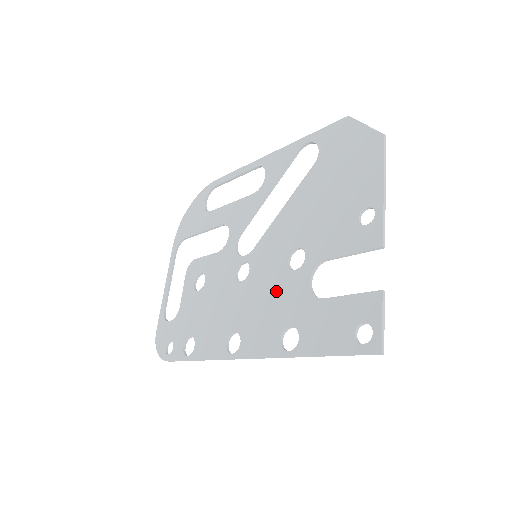
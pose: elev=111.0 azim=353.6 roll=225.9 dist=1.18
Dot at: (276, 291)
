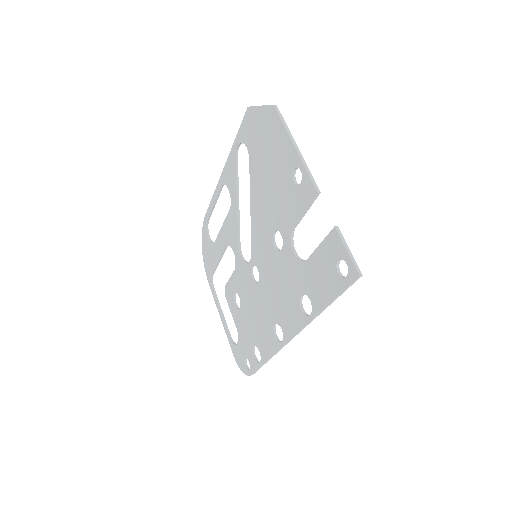
Dot at: (280, 274)
